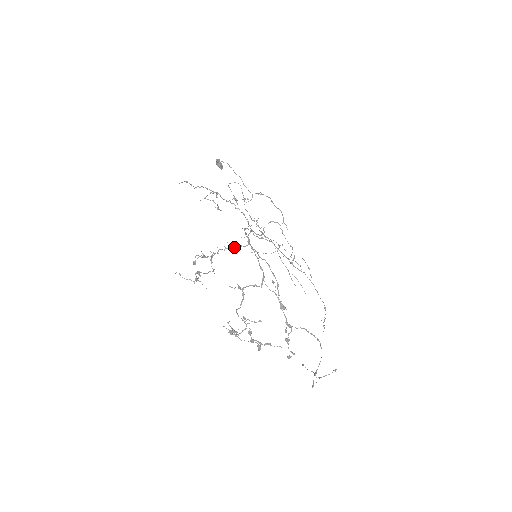
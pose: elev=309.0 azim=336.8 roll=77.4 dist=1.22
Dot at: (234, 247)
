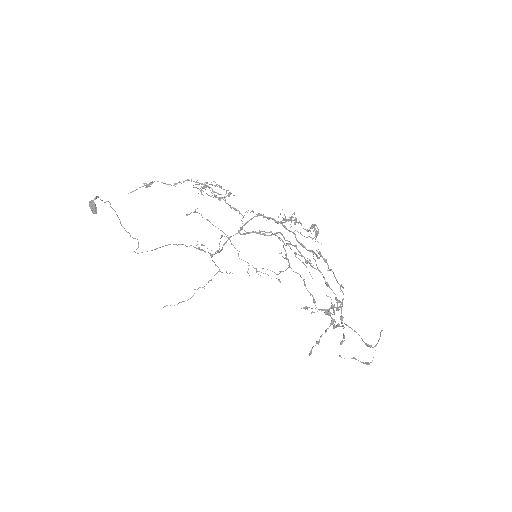
Dot at: occluded
